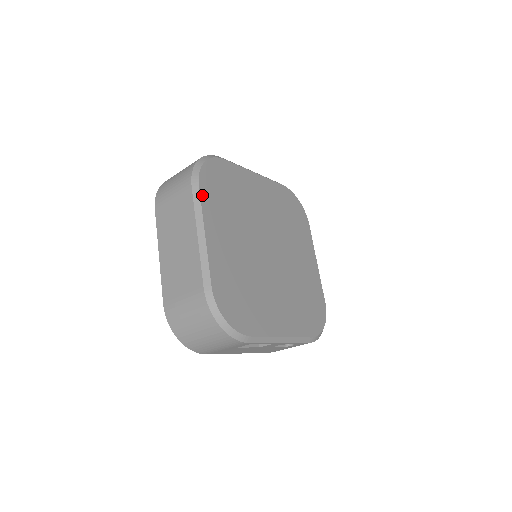
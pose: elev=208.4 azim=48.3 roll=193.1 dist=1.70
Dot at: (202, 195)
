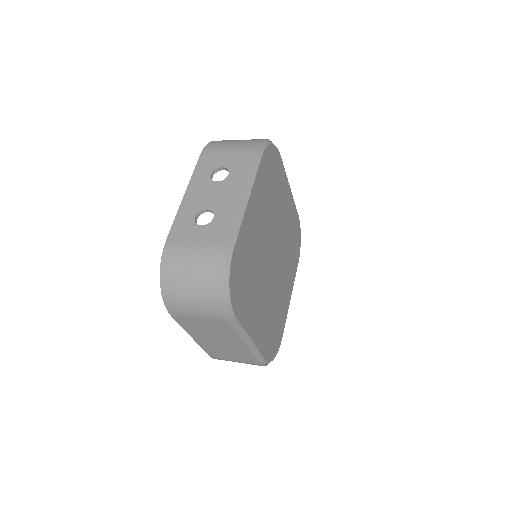
Dot at: (240, 320)
